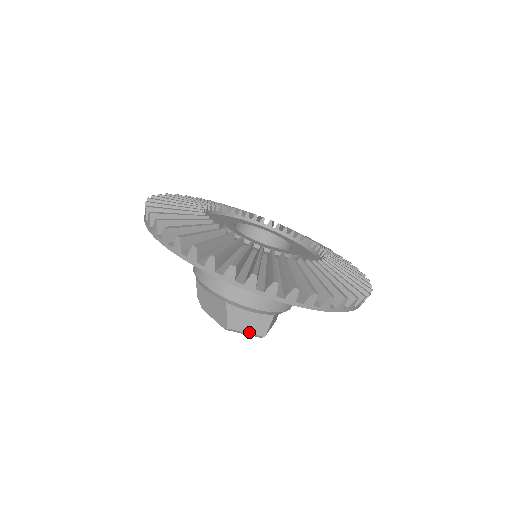
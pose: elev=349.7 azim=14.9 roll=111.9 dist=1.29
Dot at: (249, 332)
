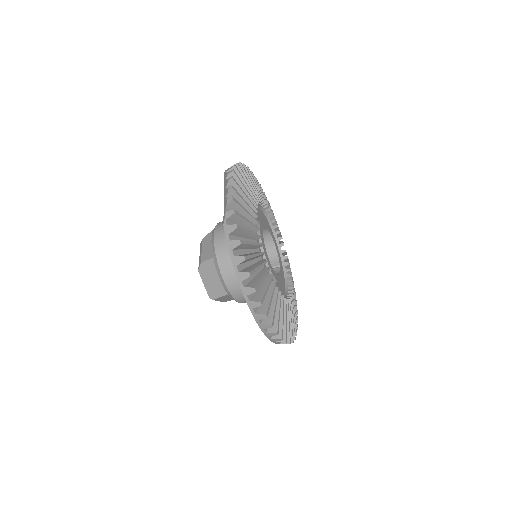
Dot at: (220, 301)
